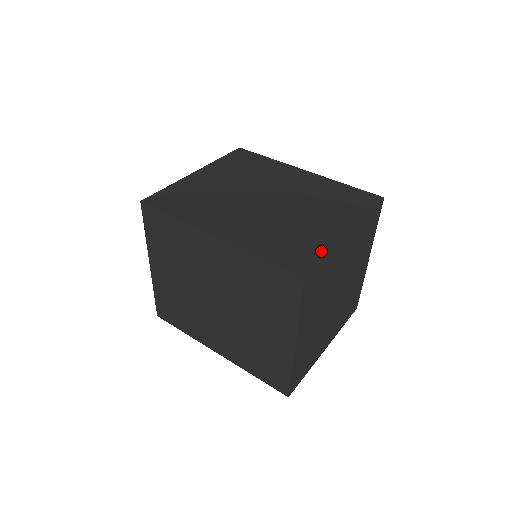
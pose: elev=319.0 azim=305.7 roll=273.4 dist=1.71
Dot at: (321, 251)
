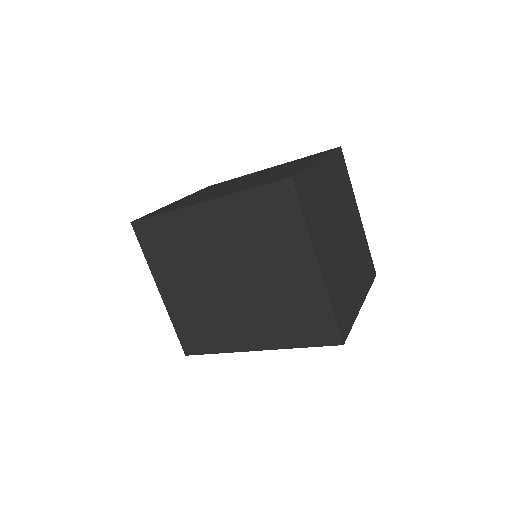
Dot at: occluded
